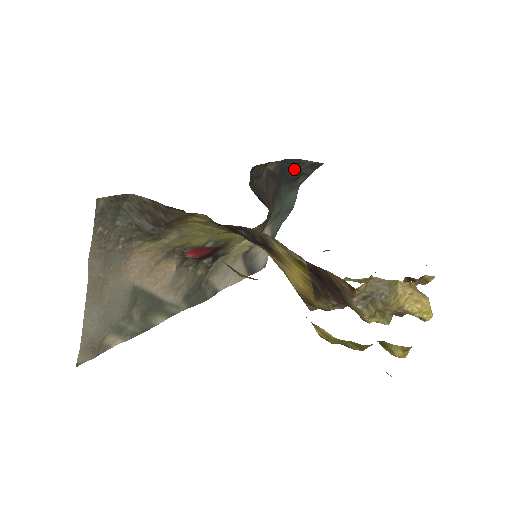
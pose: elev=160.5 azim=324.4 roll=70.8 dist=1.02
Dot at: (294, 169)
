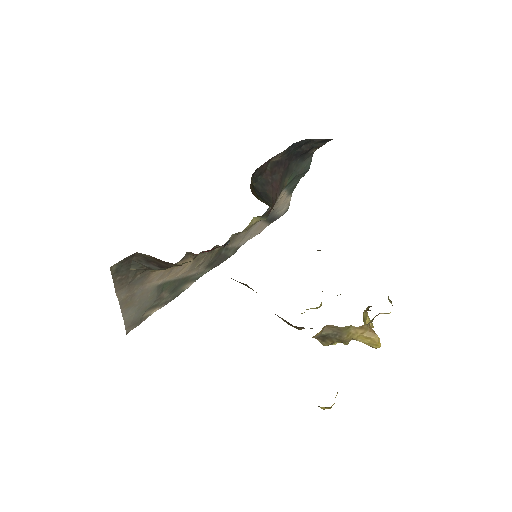
Dot at: (304, 146)
